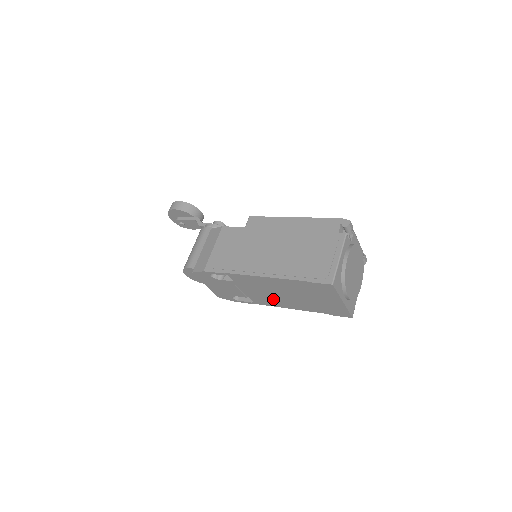
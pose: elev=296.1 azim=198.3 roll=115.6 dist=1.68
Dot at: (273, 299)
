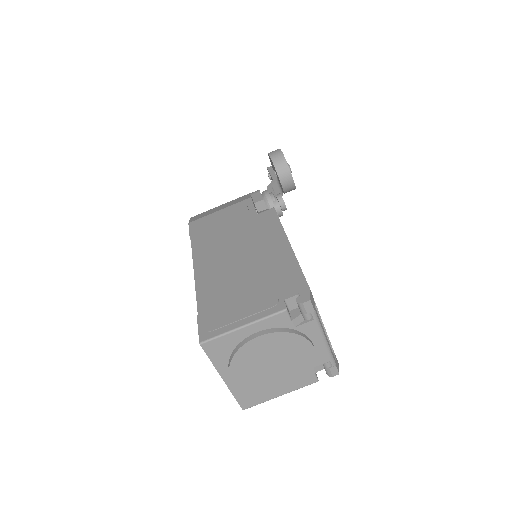
Dot at: occluded
